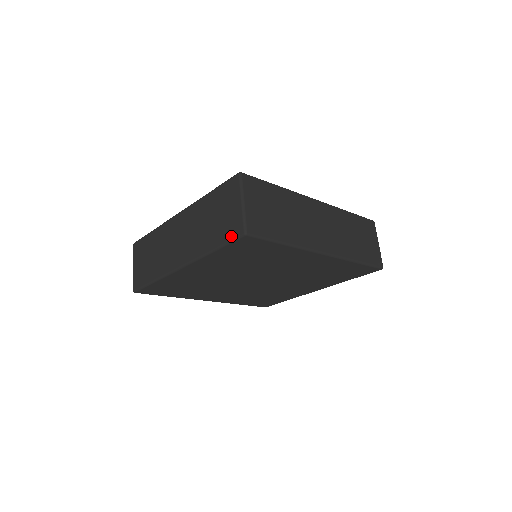
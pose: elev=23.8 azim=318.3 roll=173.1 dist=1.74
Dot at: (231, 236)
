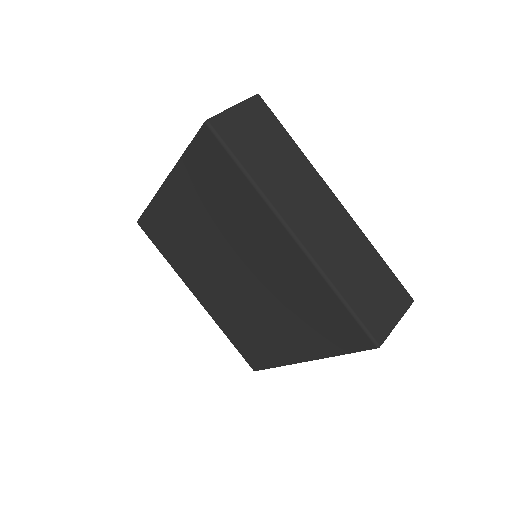
Dot at: occluded
